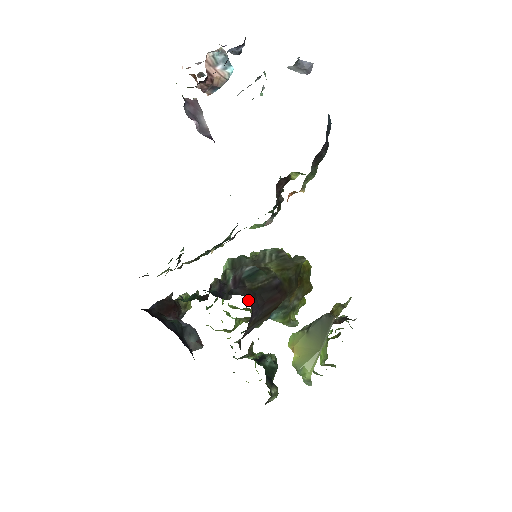
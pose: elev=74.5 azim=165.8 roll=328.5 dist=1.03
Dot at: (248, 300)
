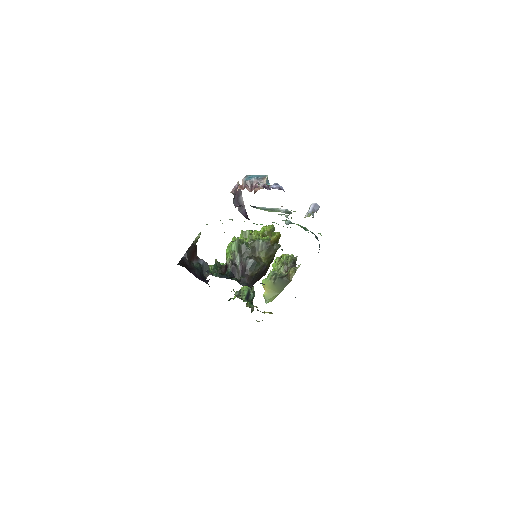
Dot at: (250, 285)
